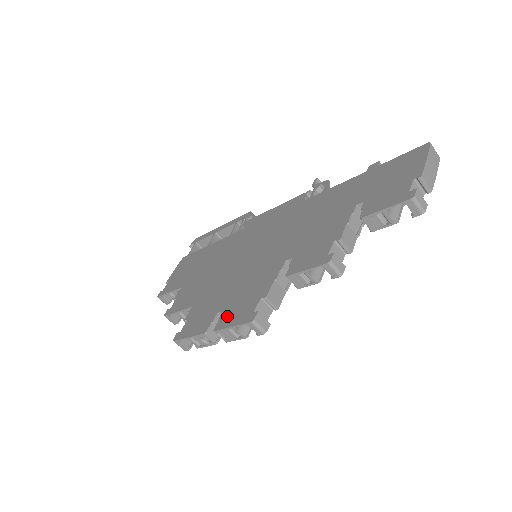
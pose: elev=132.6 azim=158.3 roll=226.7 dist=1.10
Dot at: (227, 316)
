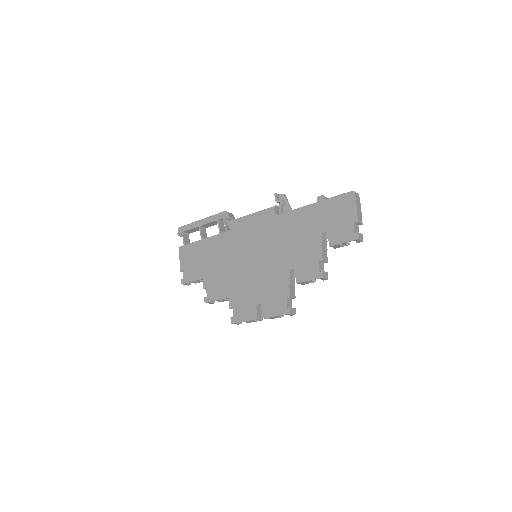
Dot at: (267, 309)
